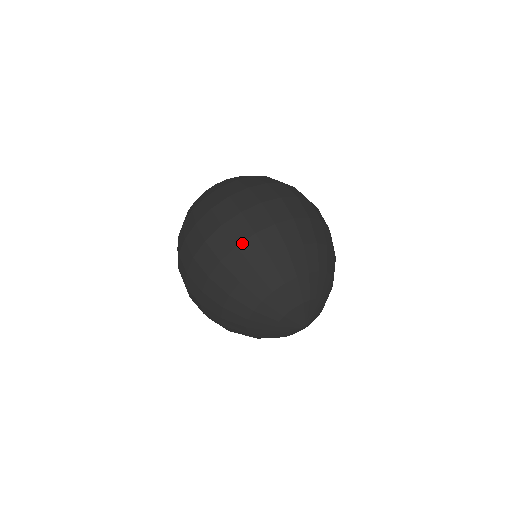
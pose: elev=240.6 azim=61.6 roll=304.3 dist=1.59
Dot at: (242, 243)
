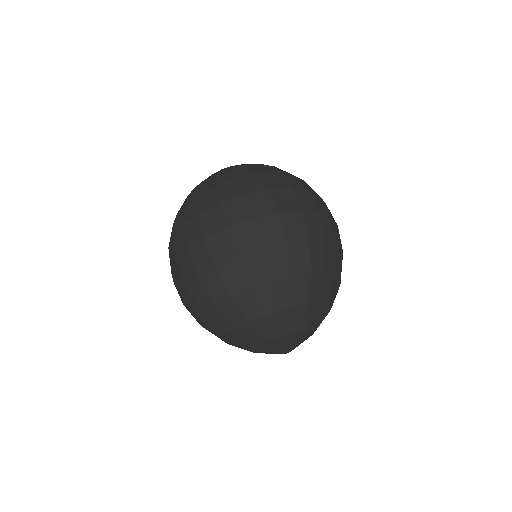
Dot at: (269, 248)
